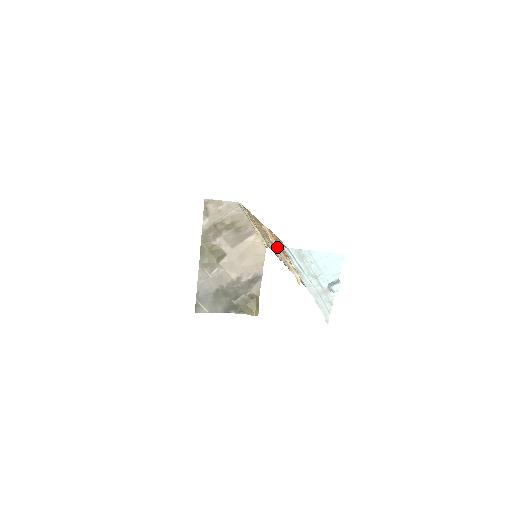
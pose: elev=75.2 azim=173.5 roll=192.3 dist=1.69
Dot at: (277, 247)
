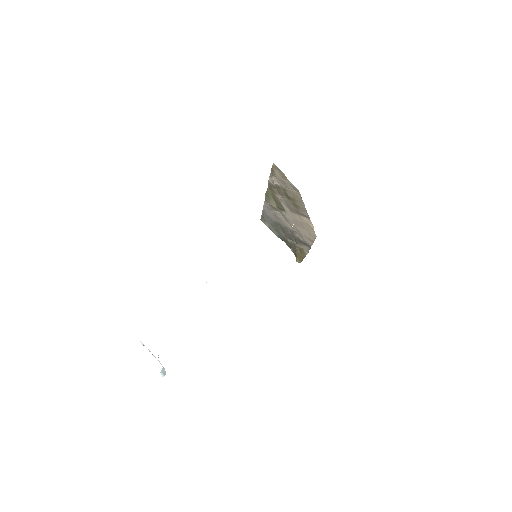
Dot at: occluded
